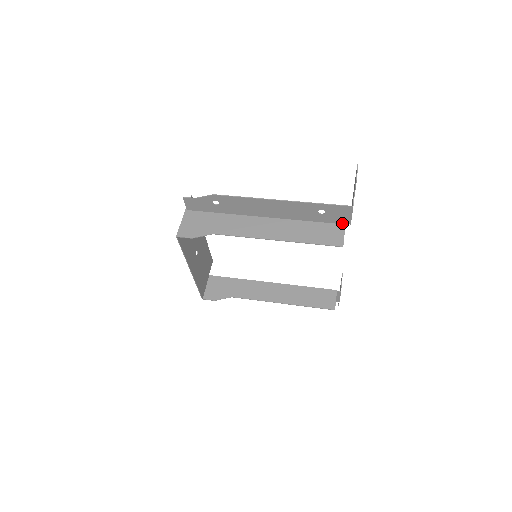
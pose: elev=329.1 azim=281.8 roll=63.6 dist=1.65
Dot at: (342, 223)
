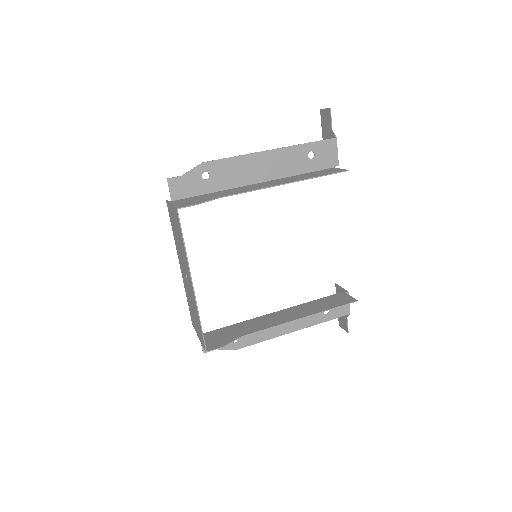
Dot at: (331, 167)
